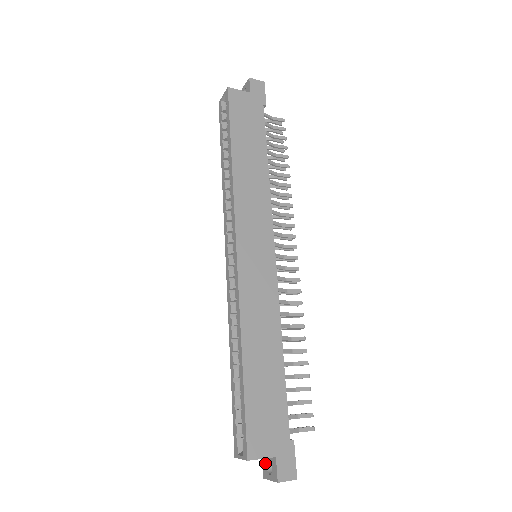
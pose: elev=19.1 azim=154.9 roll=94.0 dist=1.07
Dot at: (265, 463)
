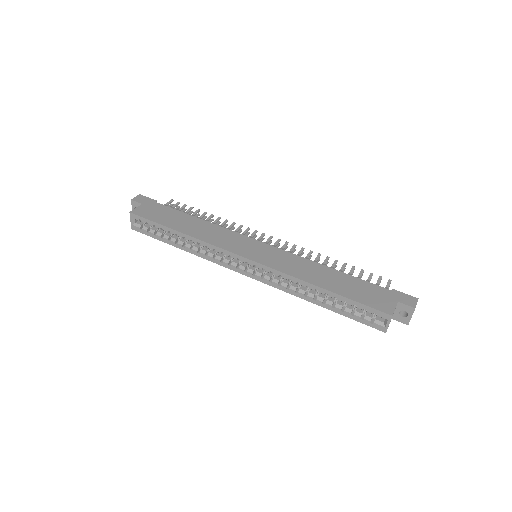
Dot at: (399, 317)
